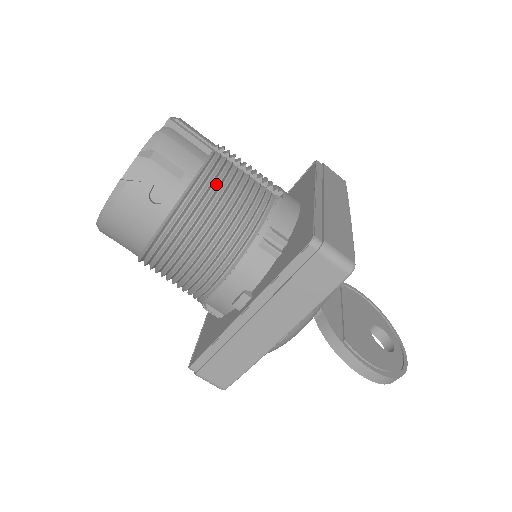
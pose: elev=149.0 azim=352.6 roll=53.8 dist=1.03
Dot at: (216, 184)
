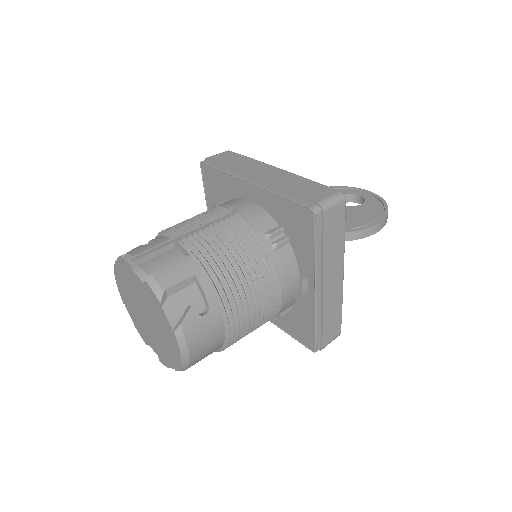
Dot at: (214, 256)
